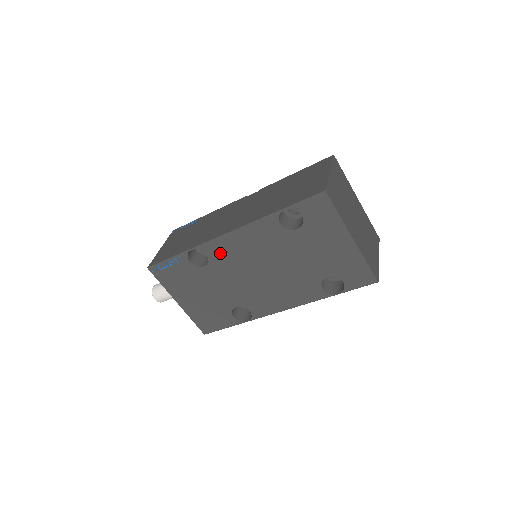
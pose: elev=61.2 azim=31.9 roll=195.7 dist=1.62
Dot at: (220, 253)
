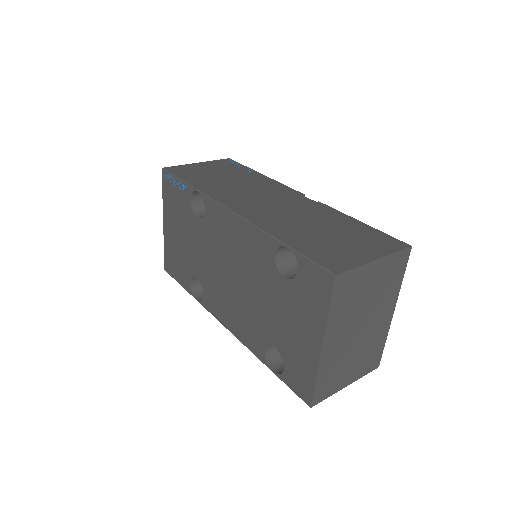
Dot at: (215, 221)
